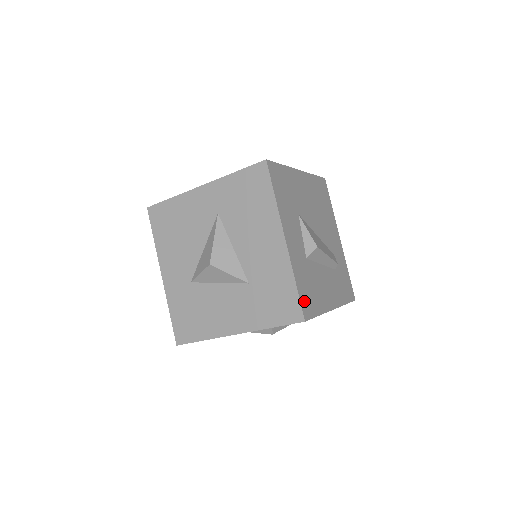
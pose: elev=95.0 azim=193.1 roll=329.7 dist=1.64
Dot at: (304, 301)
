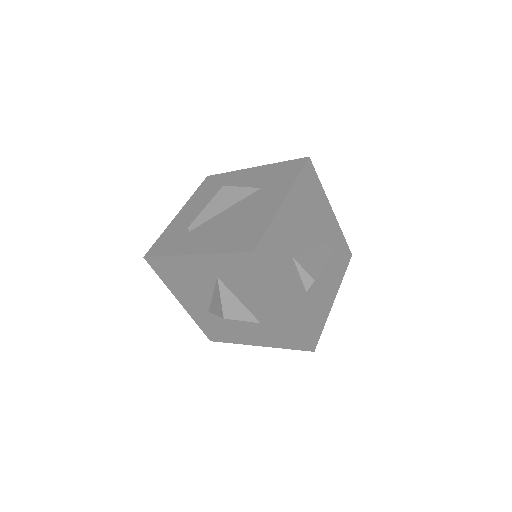
Dot at: (311, 335)
